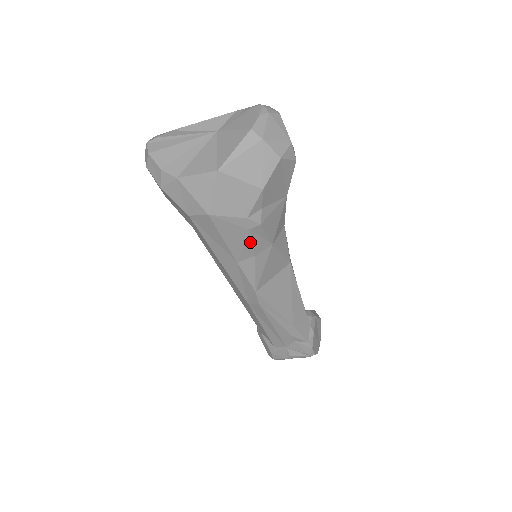
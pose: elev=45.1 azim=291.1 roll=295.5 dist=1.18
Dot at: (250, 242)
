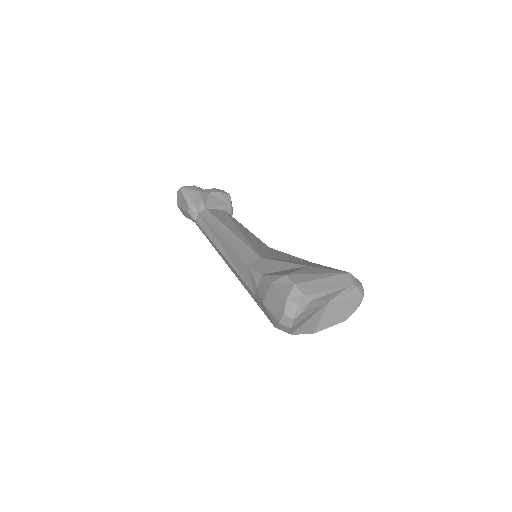
Dot at: occluded
